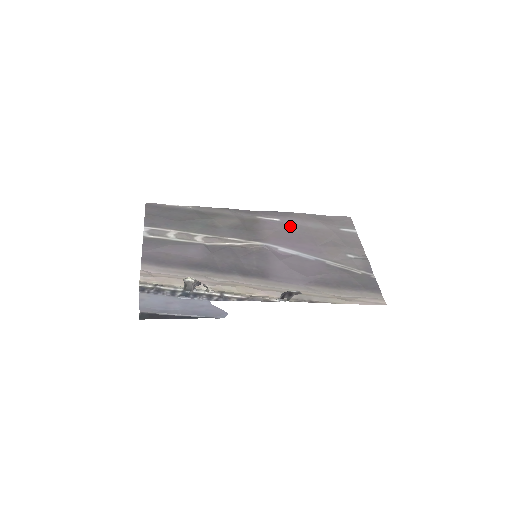
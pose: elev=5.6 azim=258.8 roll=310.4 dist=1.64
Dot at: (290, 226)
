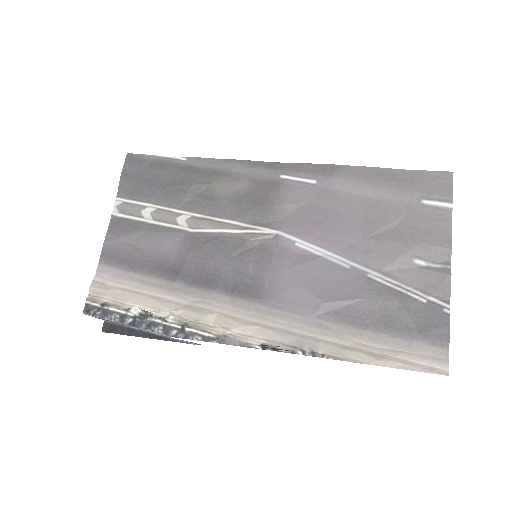
Dot at: (330, 195)
